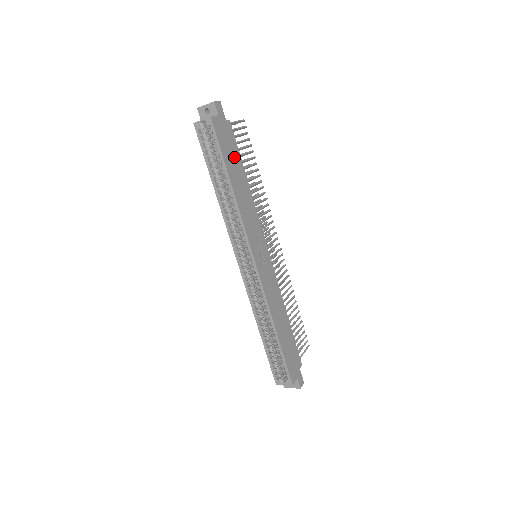
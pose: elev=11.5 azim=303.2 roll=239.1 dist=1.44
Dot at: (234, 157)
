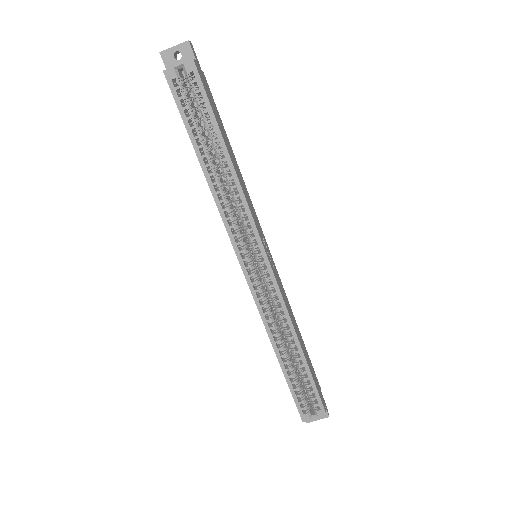
Dot at: (219, 121)
